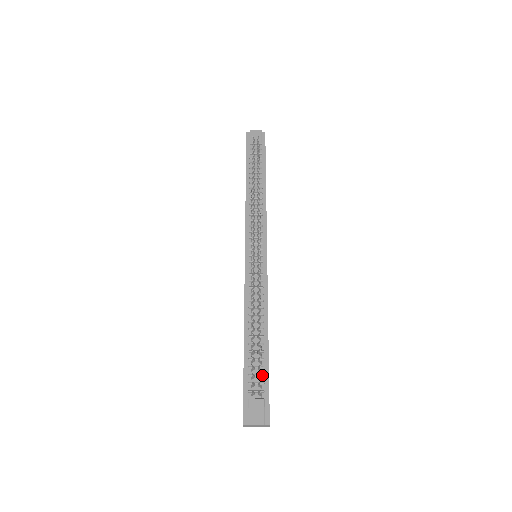
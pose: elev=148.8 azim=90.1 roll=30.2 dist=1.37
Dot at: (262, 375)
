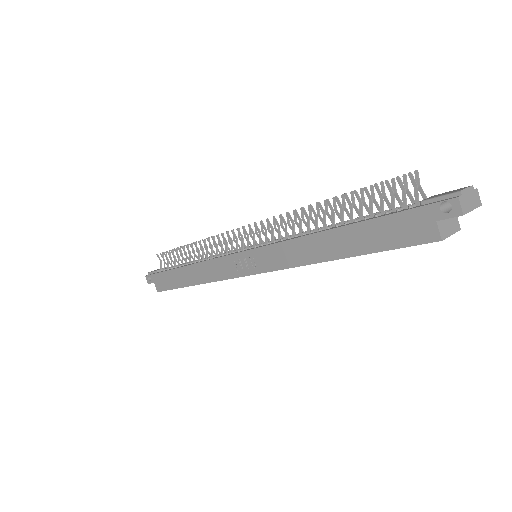
Dot at: (397, 207)
